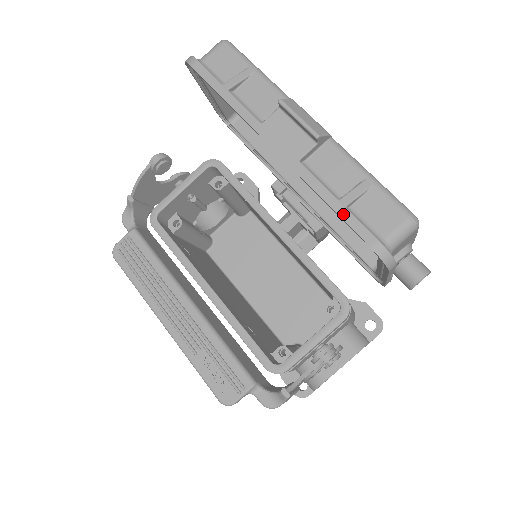
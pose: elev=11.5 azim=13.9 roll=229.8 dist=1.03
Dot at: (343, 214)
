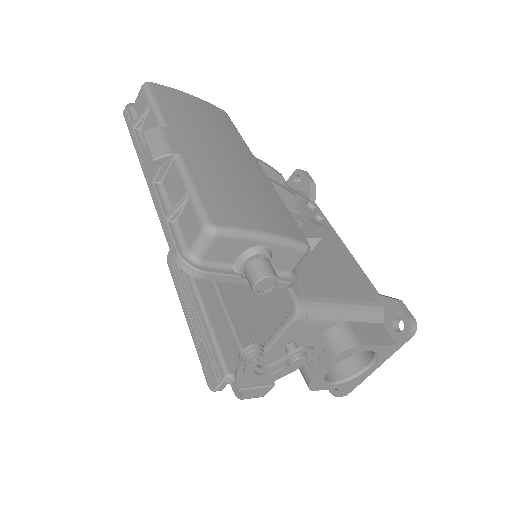
Dot at: (164, 228)
